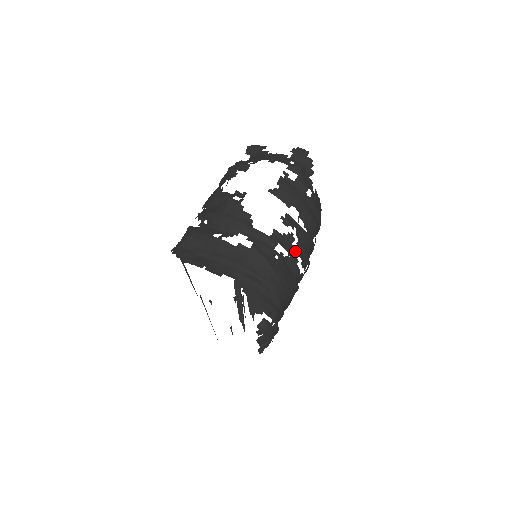
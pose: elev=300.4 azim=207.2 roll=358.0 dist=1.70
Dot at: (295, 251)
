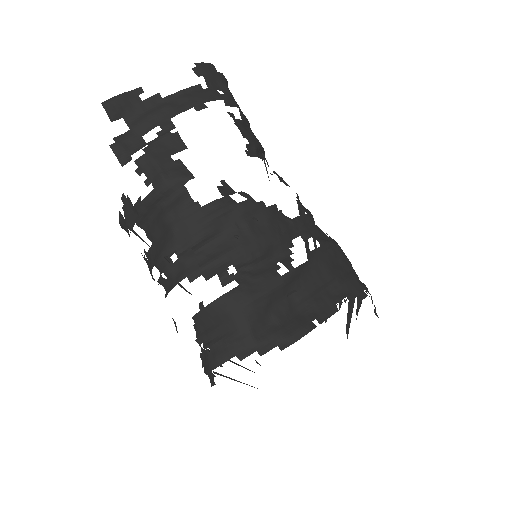
Dot at: occluded
